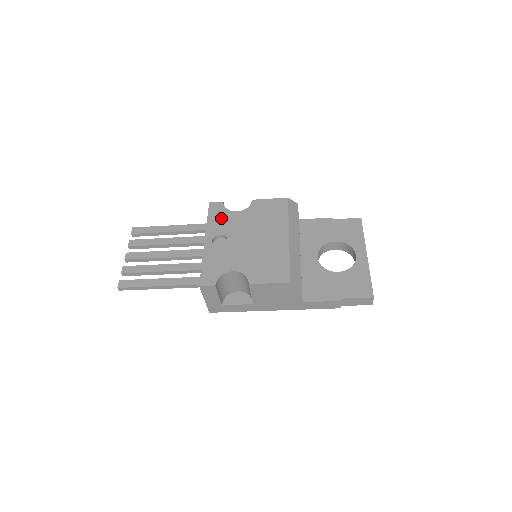
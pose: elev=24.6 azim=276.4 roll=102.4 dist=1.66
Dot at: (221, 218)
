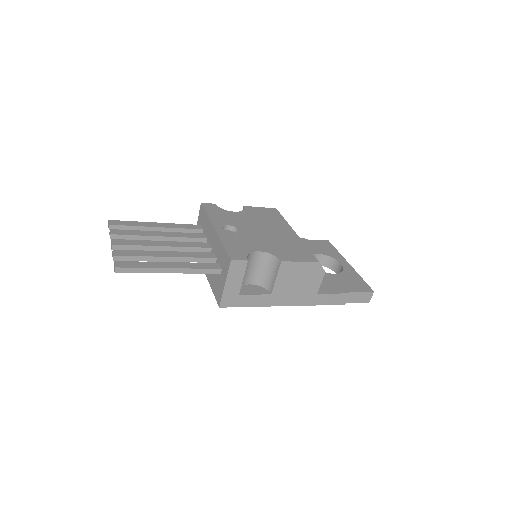
Dot at: (221, 214)
